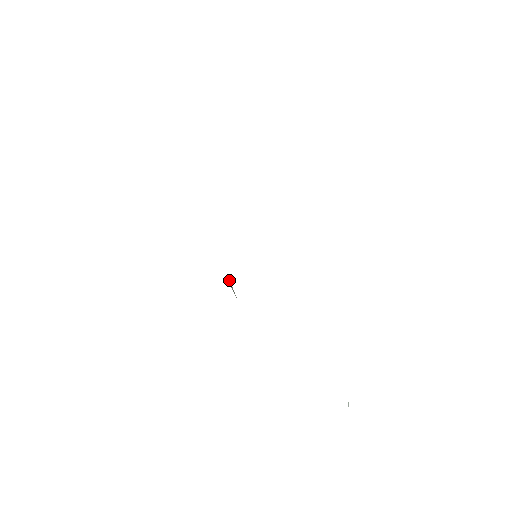
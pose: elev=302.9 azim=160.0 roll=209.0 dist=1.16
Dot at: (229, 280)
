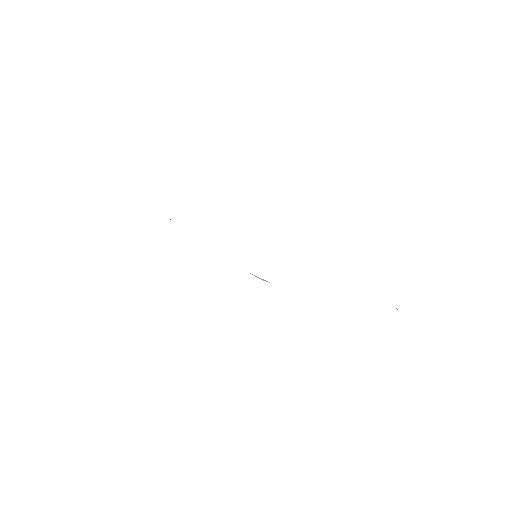
Dot at: (256, 276)
